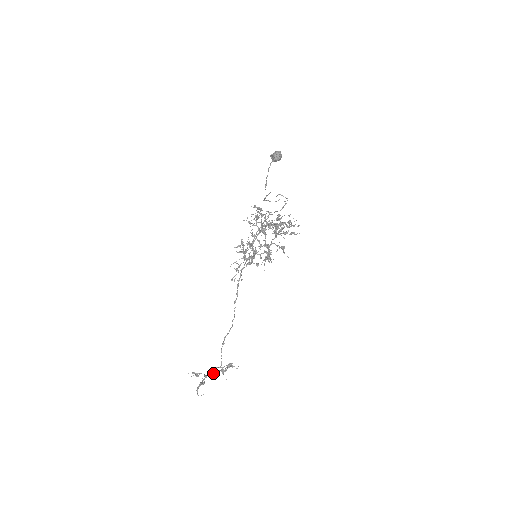
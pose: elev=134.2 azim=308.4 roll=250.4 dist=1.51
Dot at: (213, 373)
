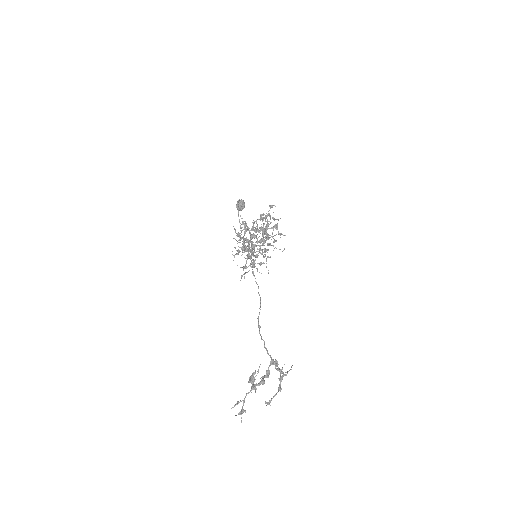
Dot at: (262, 376)
